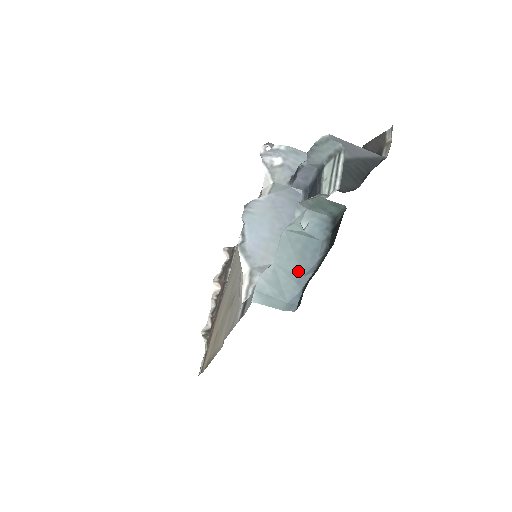
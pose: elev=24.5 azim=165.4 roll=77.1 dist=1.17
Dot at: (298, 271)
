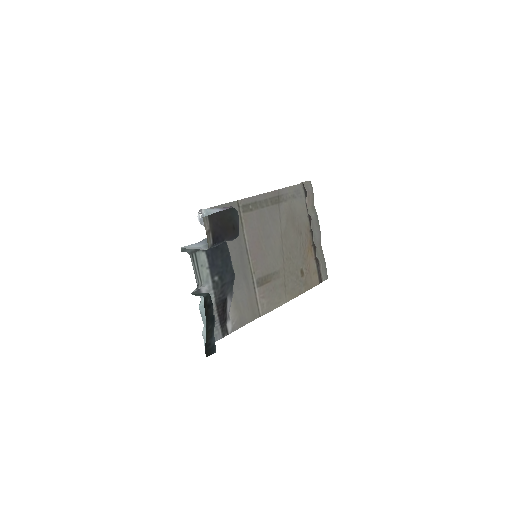
Dot at: occluded
